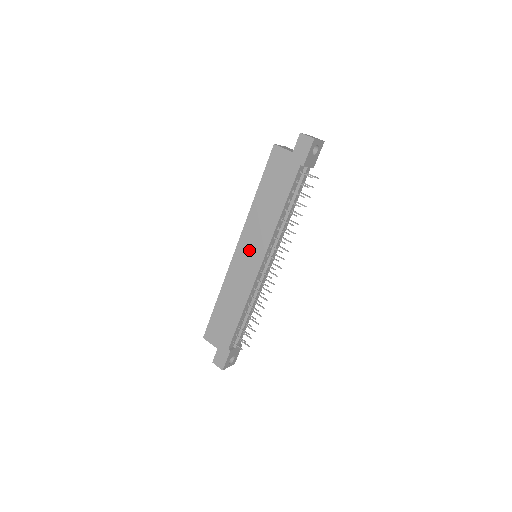
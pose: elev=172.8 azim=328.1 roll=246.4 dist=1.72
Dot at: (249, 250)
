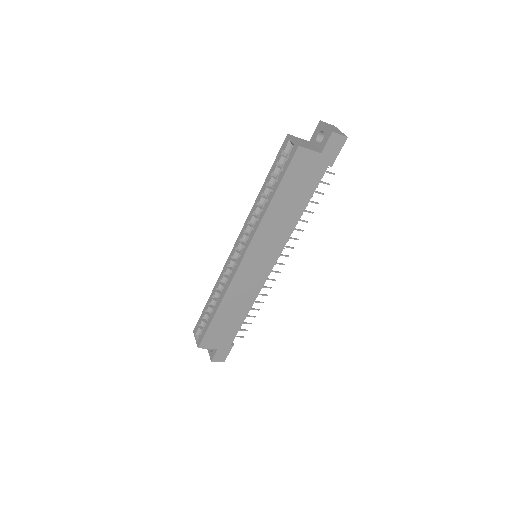
Dot at: (259, 258)
